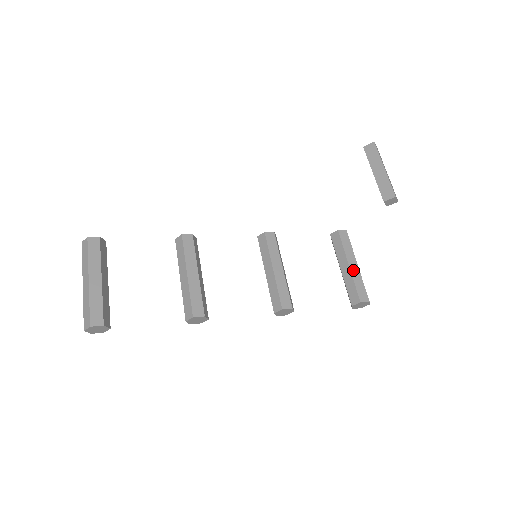
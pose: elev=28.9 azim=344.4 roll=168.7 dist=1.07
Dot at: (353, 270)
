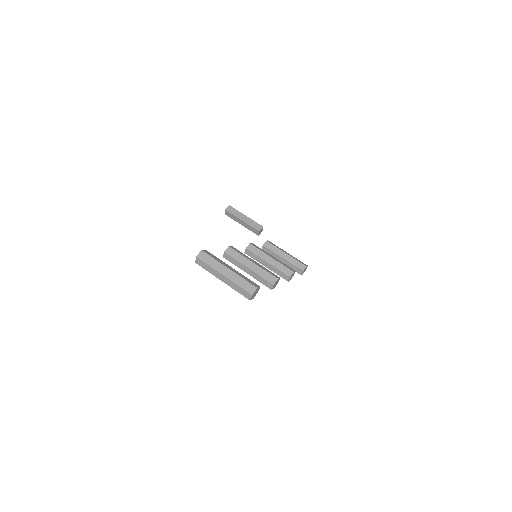
Dot at: (290, 255)
